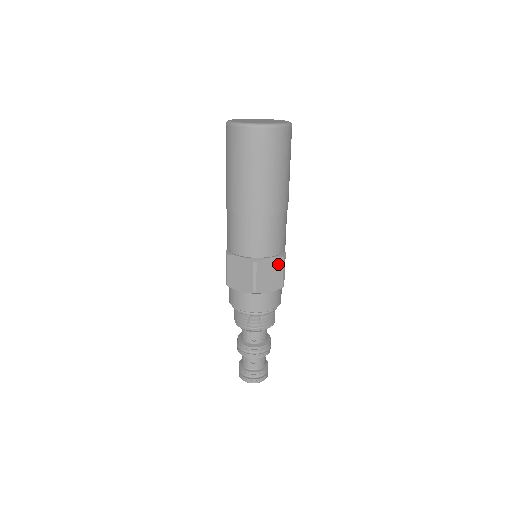
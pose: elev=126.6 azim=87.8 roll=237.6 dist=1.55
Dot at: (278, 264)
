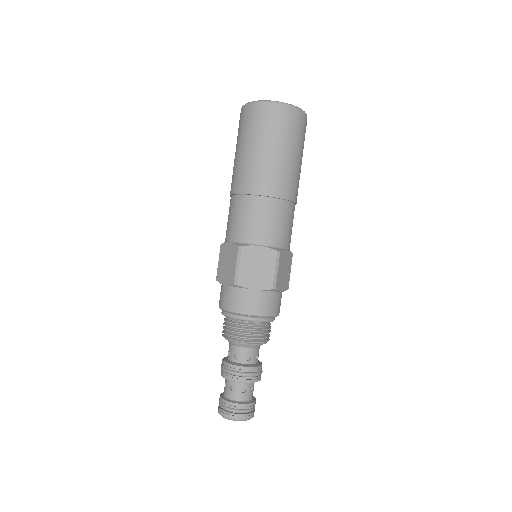
Dot at: (269, 257)
